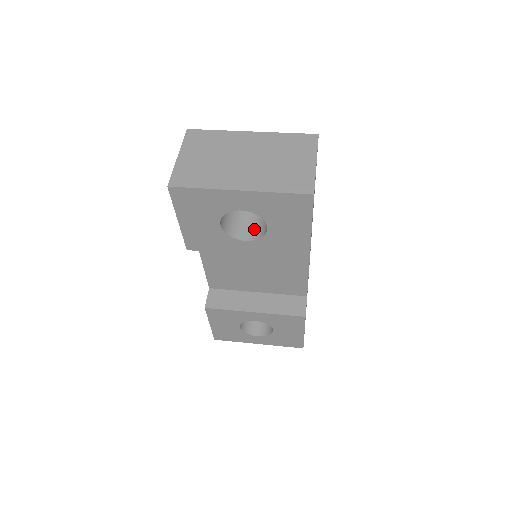
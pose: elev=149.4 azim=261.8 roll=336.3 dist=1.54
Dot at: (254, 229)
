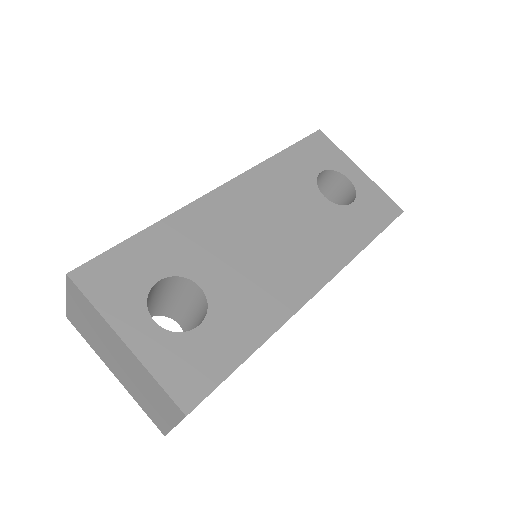
Dot at: (186, 325)
